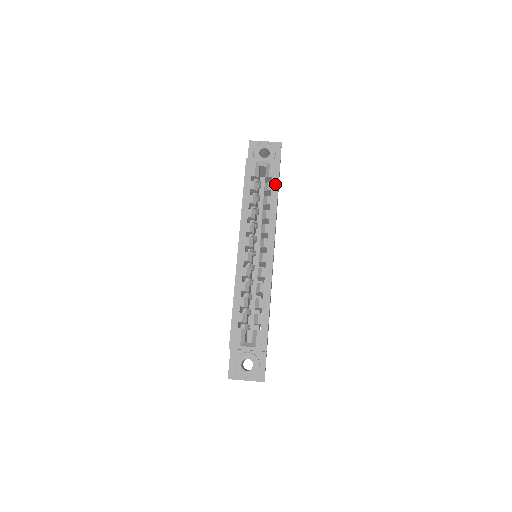
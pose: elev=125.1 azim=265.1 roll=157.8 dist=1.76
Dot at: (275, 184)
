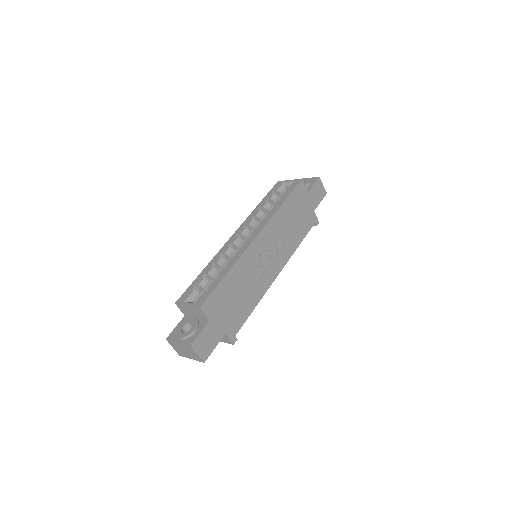
Dot at: (288, 193)
